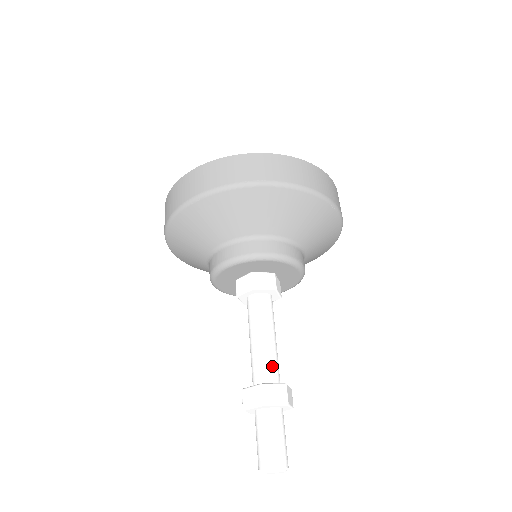
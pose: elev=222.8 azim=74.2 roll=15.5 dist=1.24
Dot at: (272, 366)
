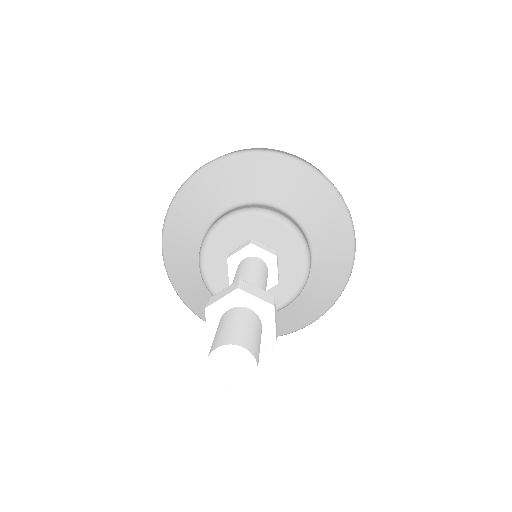
Dot at: occluded
